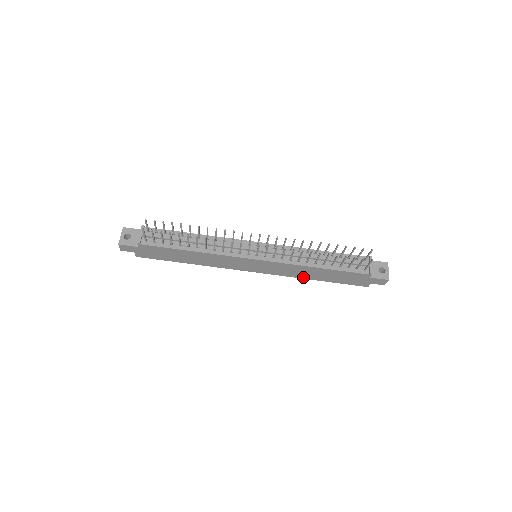
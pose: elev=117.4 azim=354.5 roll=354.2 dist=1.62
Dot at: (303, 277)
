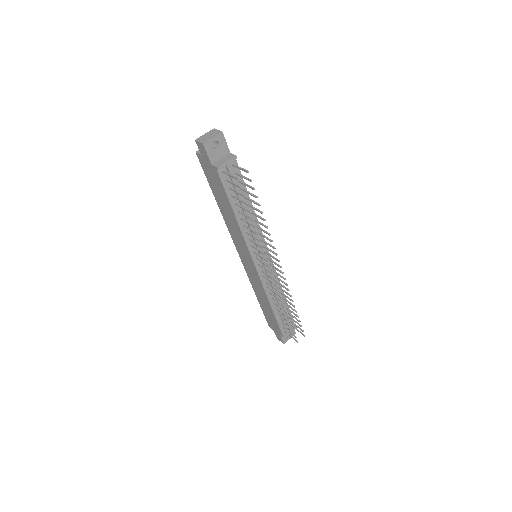
Dot at: (255, 289)
